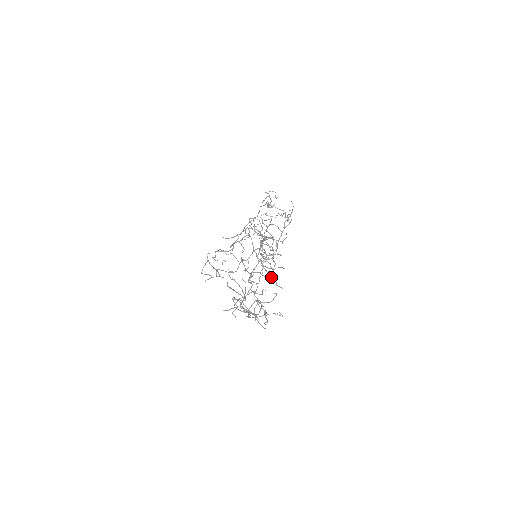
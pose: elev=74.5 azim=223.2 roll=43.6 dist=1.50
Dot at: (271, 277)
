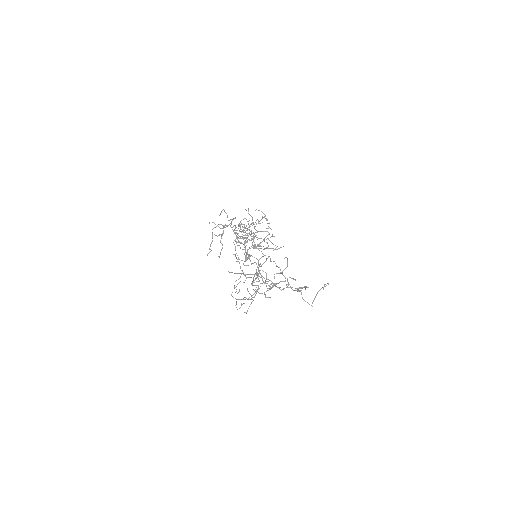
Dot at: occluded
